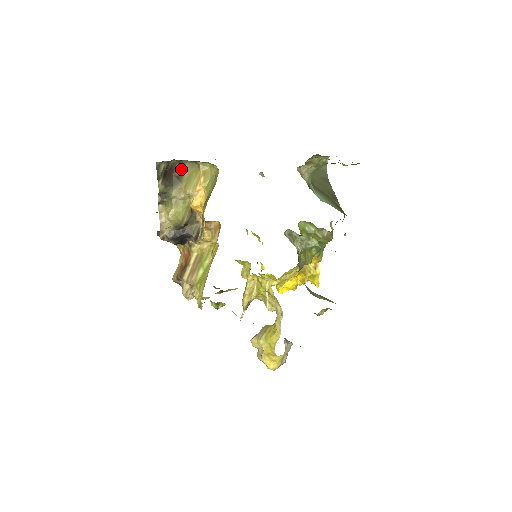
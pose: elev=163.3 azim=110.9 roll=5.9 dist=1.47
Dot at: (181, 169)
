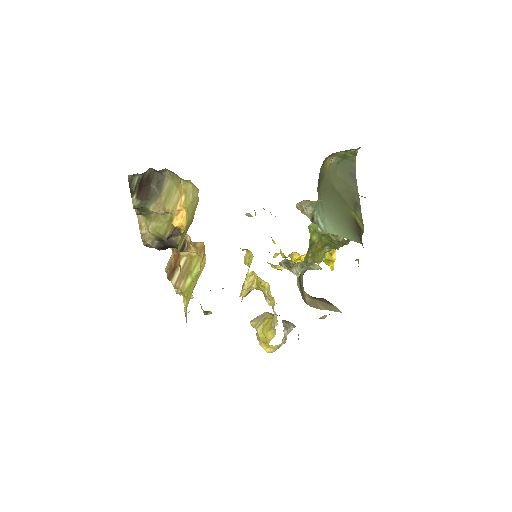
Dot at: (160, 178)
